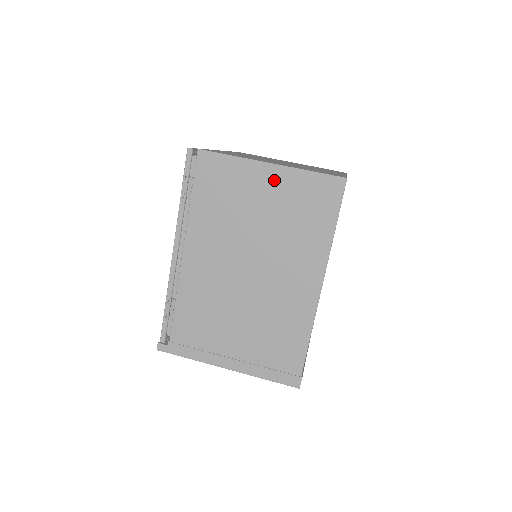
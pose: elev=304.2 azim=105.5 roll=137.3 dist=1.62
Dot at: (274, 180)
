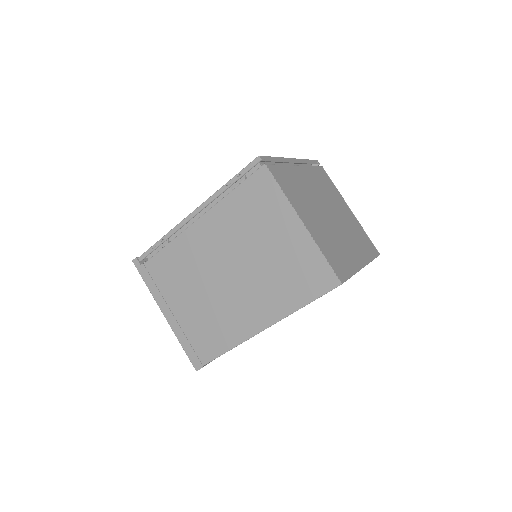
Dot at: (295, 236)
